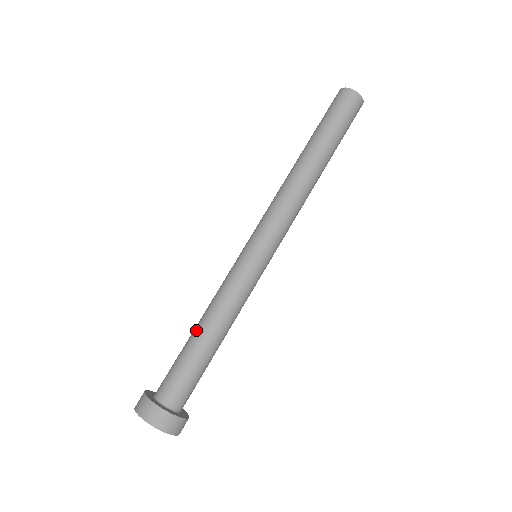
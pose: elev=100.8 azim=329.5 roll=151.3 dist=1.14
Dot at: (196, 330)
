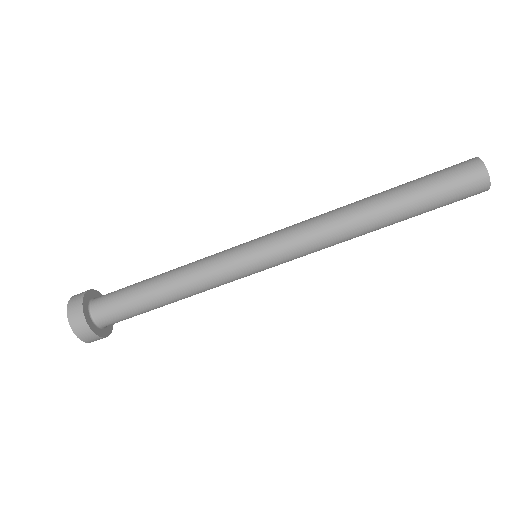
Dot at: (160, 292)
